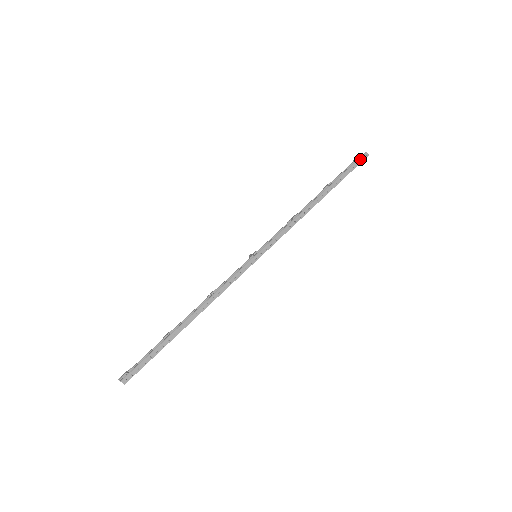
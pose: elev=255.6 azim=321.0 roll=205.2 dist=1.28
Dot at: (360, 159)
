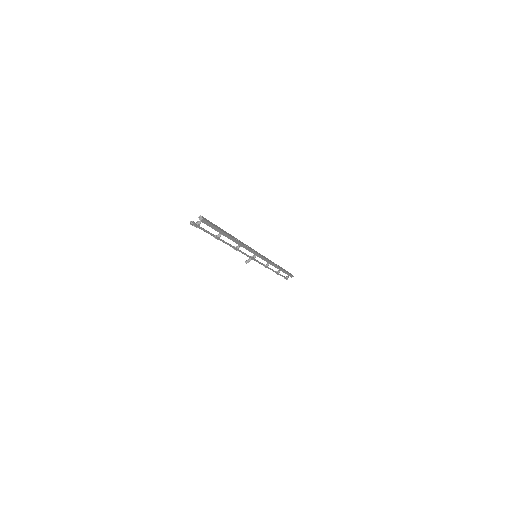
Dot at: (291, 274)
